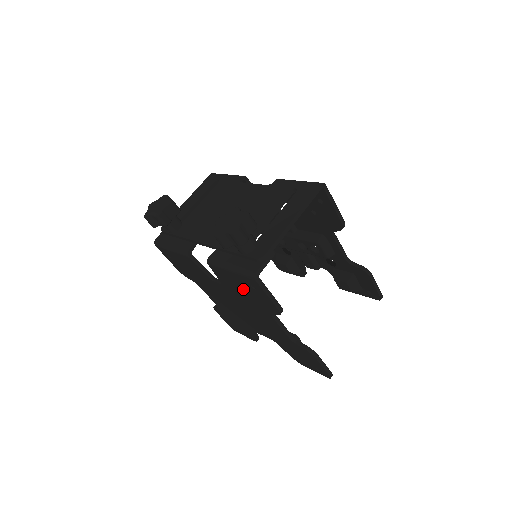
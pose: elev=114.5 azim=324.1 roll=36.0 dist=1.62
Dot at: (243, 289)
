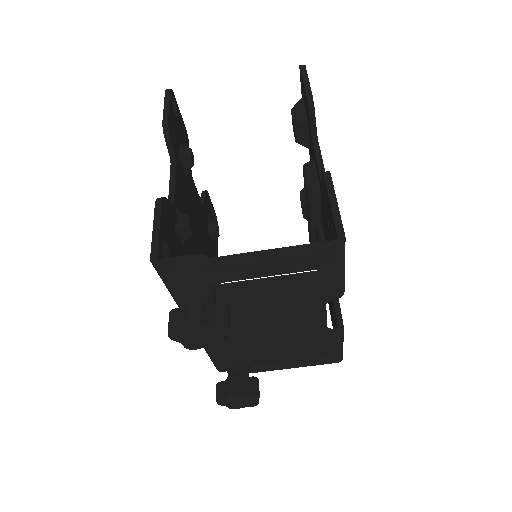
Dot at: occluded
